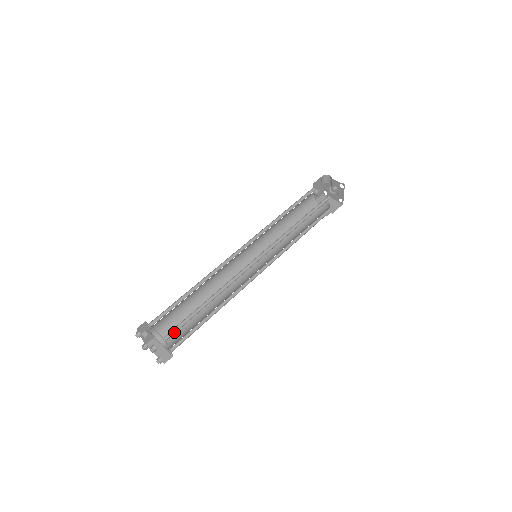
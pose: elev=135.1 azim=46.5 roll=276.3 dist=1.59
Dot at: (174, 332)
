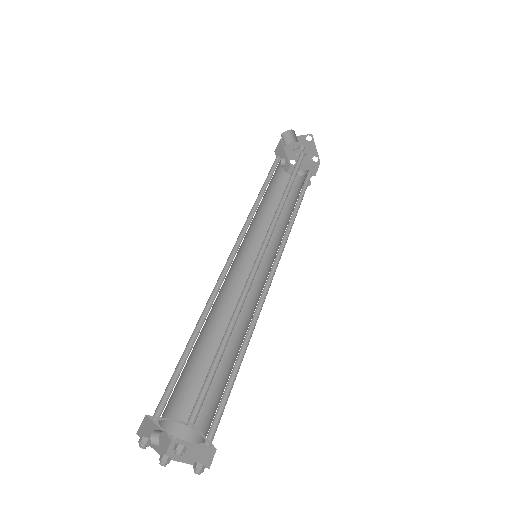
Dot at: (199, 406)
